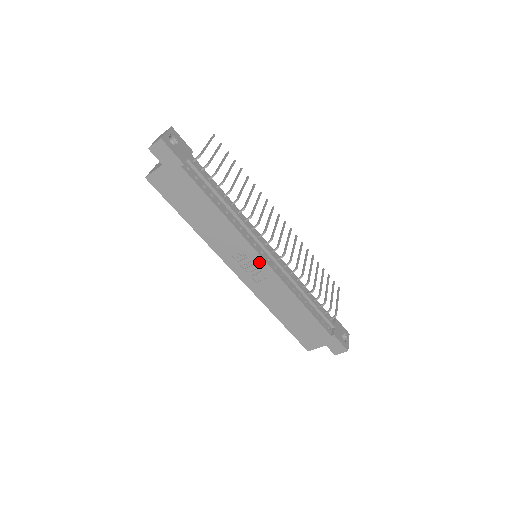
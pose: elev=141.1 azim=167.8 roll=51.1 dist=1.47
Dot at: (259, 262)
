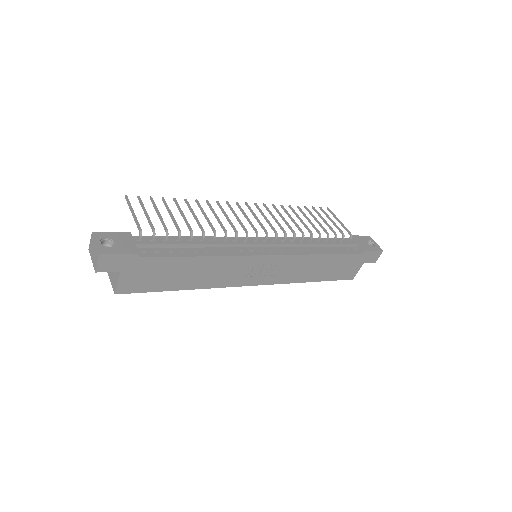
Dot at: (266, 260)
